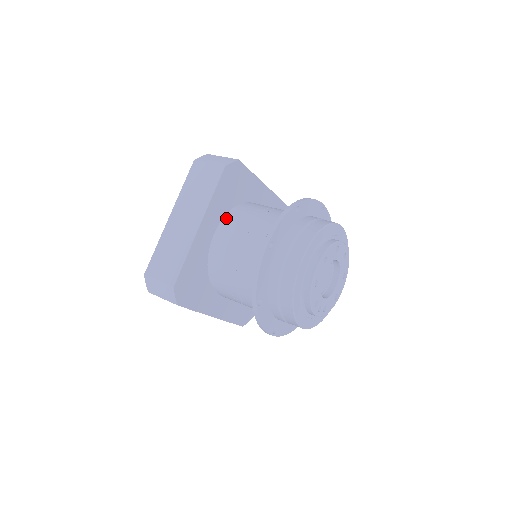
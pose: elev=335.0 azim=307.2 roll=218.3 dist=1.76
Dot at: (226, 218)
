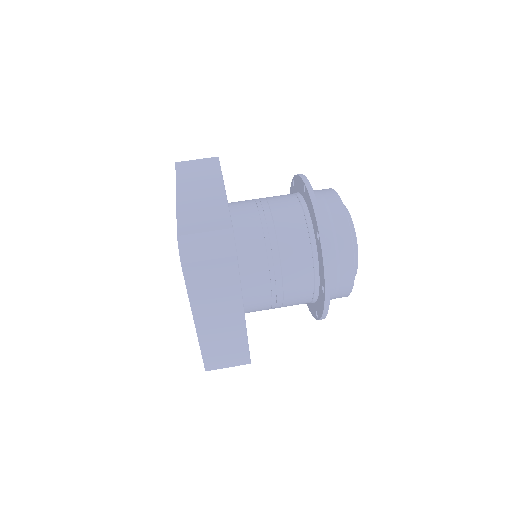
Dot at: (243, 275)
